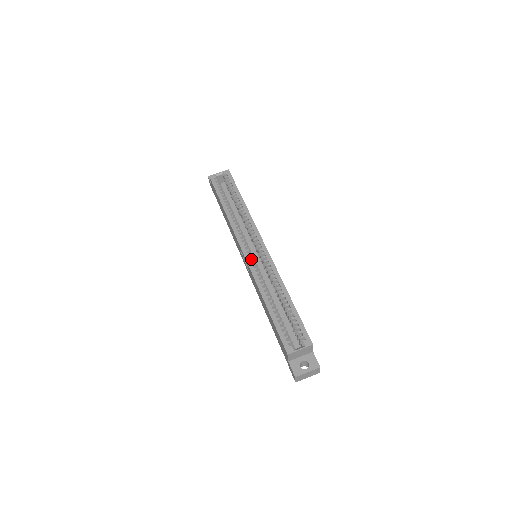
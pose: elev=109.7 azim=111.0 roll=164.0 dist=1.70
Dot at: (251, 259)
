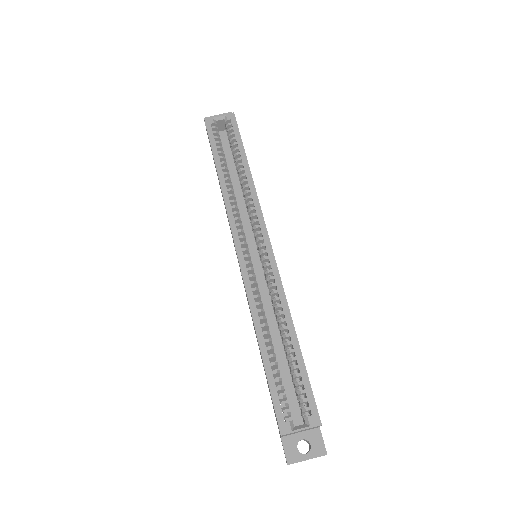
Dot at: (247, 264)
